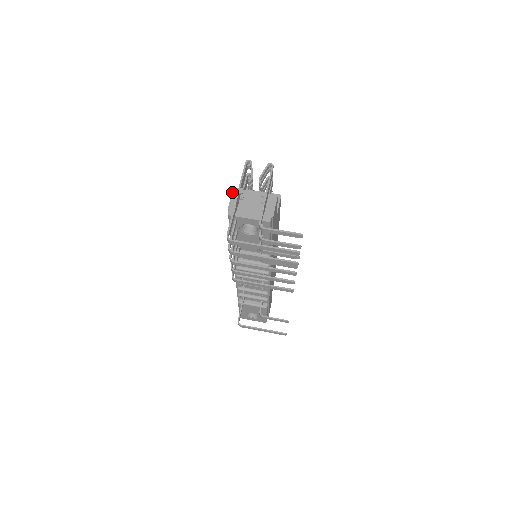
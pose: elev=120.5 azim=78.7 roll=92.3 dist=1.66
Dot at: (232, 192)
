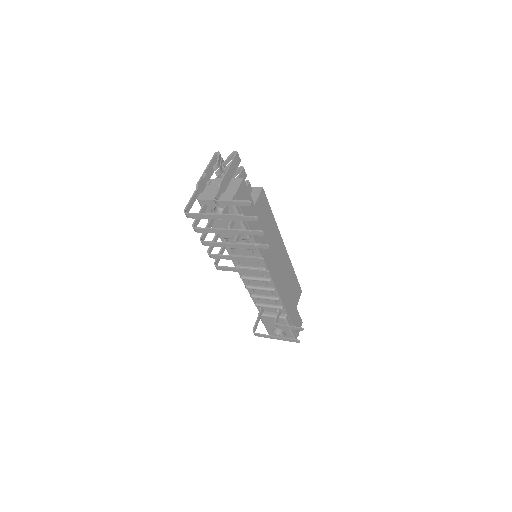
Dot at: occluded
